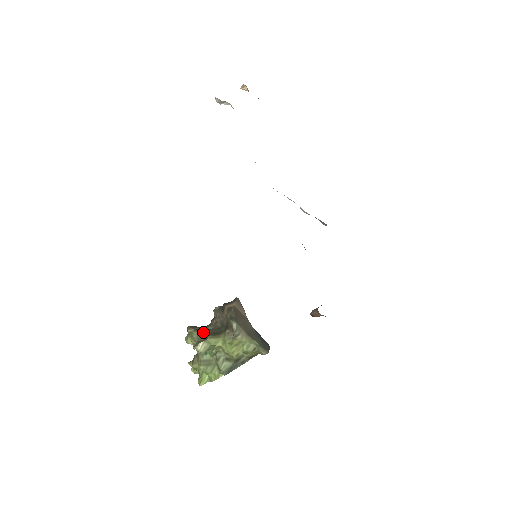
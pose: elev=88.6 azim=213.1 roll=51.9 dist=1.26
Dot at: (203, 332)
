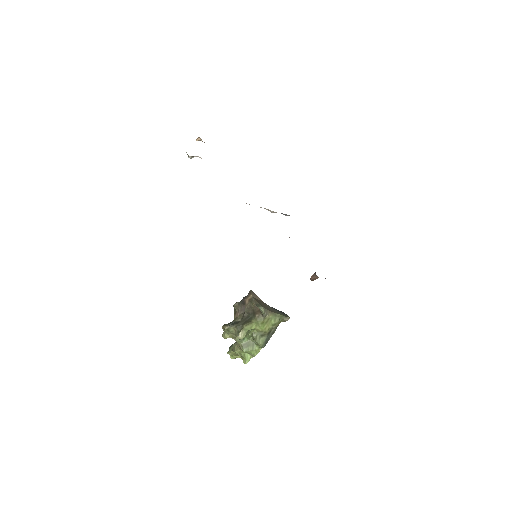
Dot at: (237, 324)
